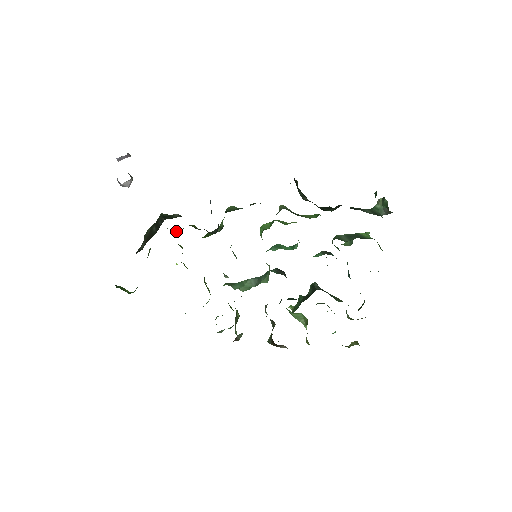
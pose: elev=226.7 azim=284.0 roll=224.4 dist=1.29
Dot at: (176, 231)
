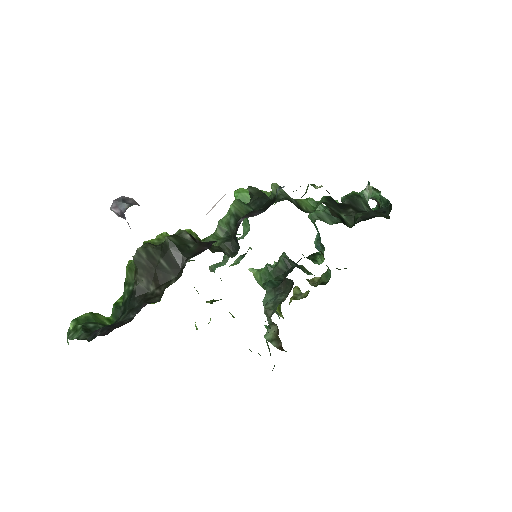
Dot at: occluded
